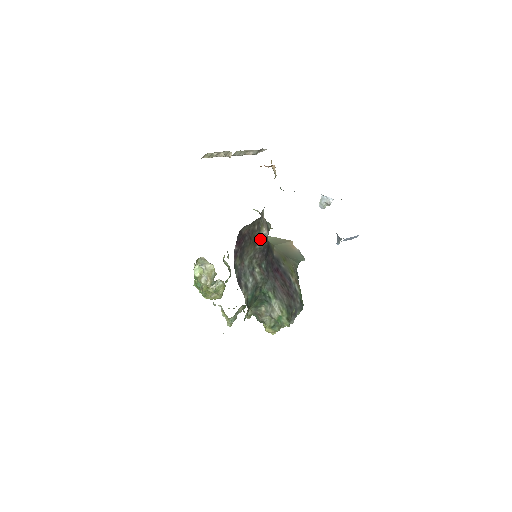
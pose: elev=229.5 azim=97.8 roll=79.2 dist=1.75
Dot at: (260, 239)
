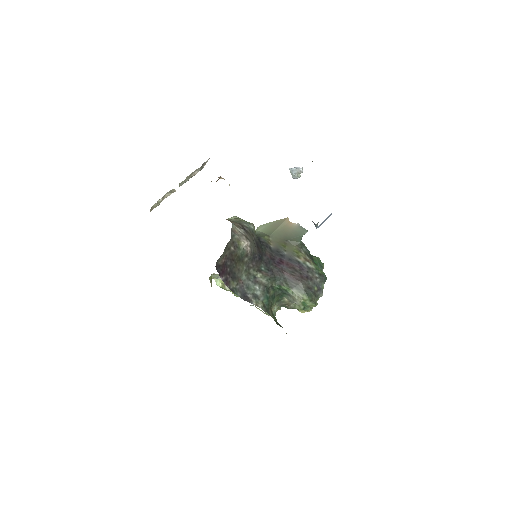
Dot at: (244, 253)
